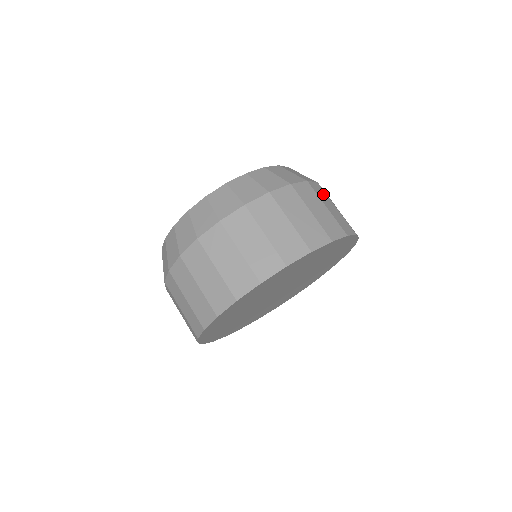
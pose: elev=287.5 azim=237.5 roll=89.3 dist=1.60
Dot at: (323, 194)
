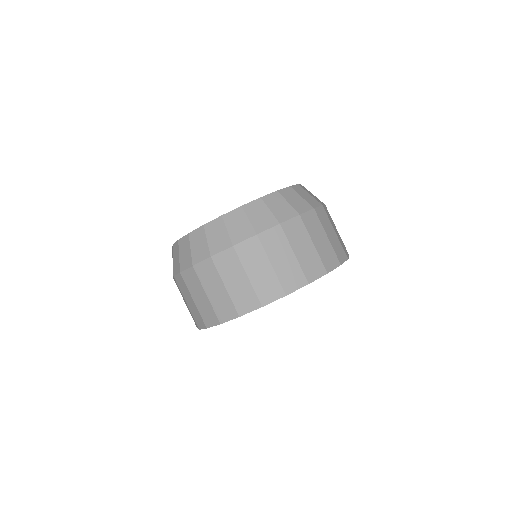
Dot at: occluded
